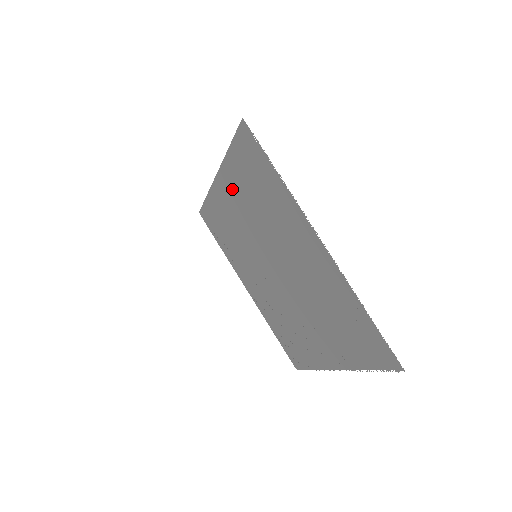
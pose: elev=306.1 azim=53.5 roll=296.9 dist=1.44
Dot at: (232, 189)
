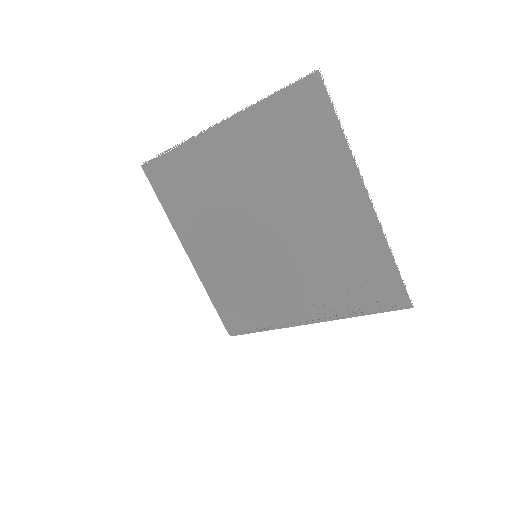
Dot at: (194, 235)
